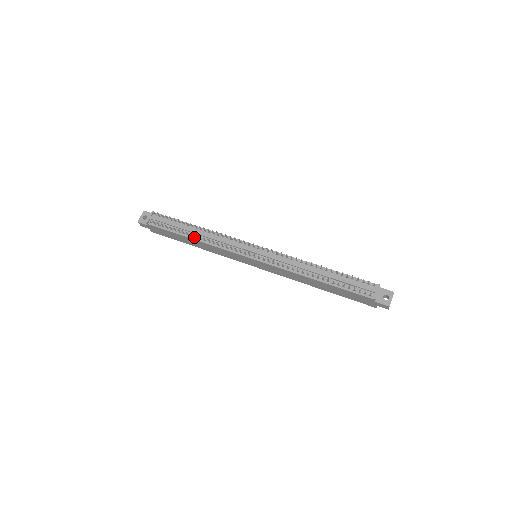
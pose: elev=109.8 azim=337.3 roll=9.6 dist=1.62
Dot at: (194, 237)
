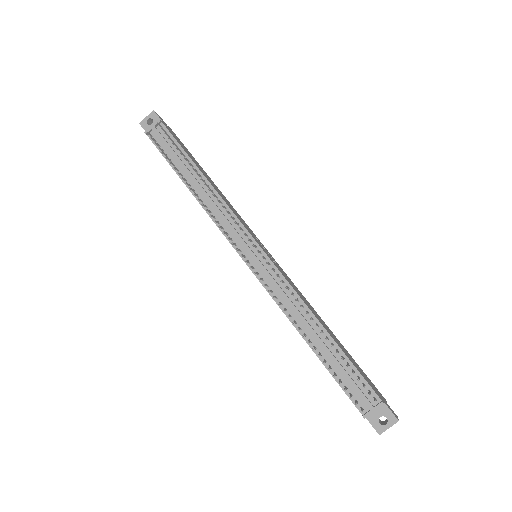
Dot at: (191, 187)
